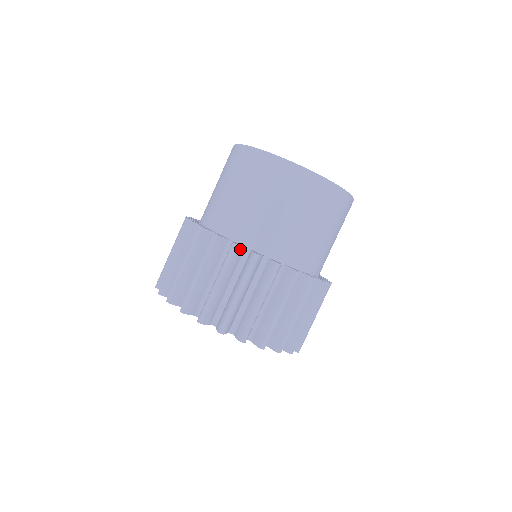
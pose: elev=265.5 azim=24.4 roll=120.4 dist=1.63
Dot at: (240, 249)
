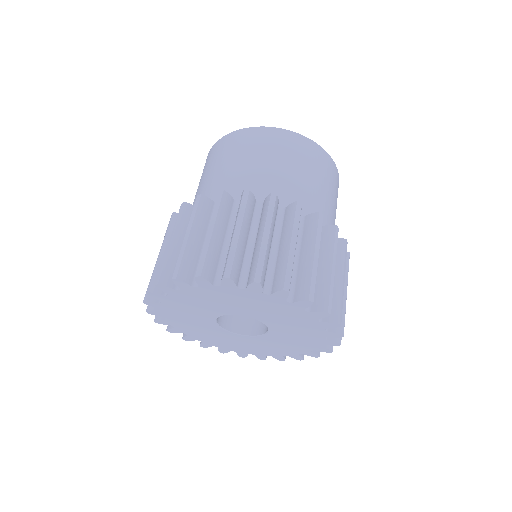
Dot at: (252, 198)
